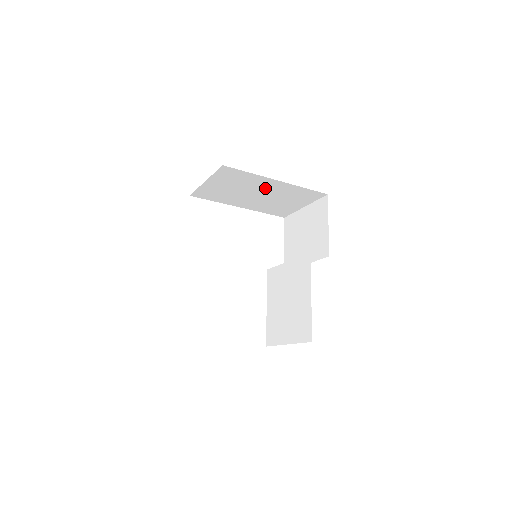
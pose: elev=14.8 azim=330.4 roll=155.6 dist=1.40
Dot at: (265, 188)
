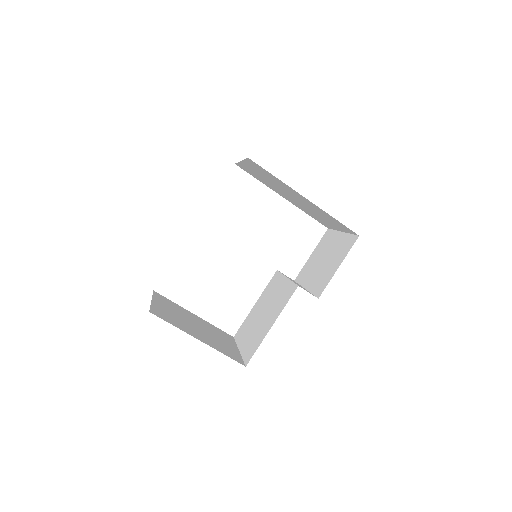
Dot at: (297, 196)
